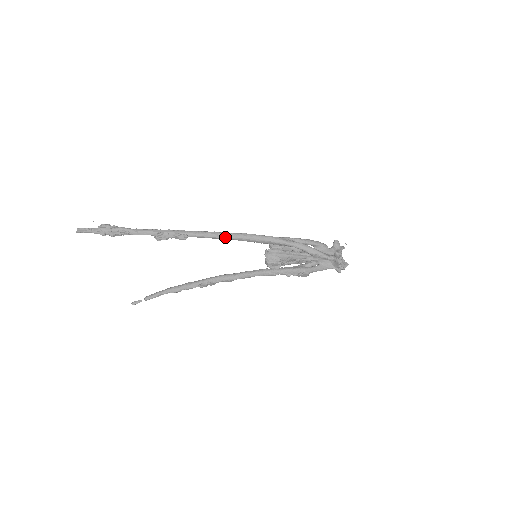
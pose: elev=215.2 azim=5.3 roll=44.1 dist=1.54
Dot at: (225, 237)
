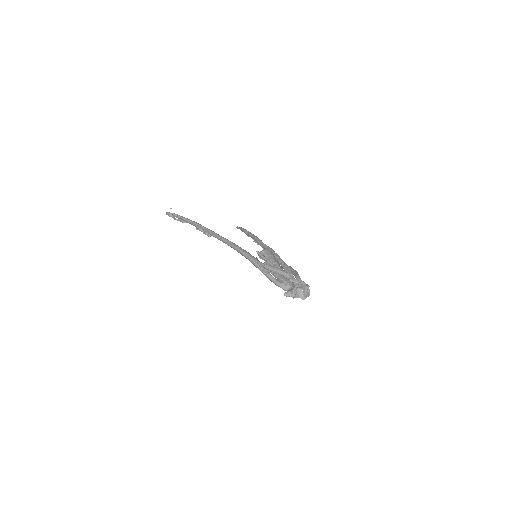
Dot at: (227, 244)
